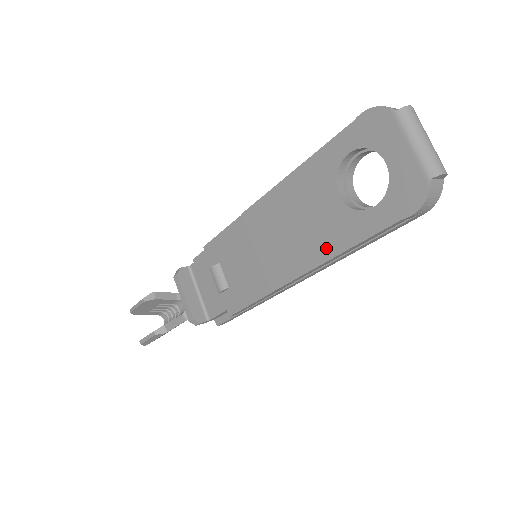
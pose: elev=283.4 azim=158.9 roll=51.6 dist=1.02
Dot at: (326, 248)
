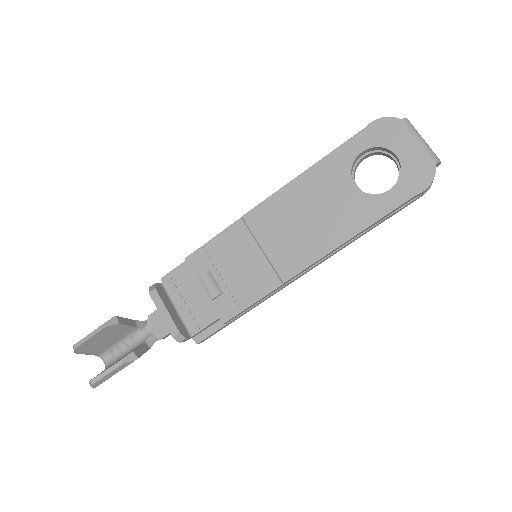
Dot at: (345, 230)
